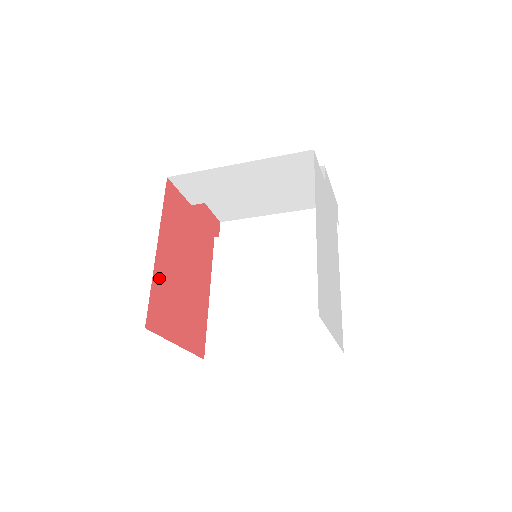
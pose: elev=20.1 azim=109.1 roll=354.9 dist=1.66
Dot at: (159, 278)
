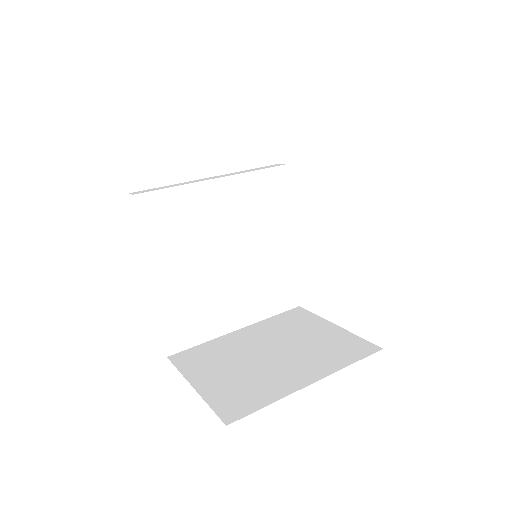
Dot at: occluded
